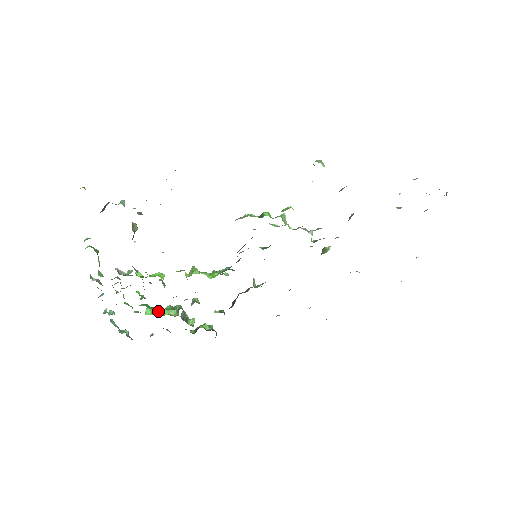
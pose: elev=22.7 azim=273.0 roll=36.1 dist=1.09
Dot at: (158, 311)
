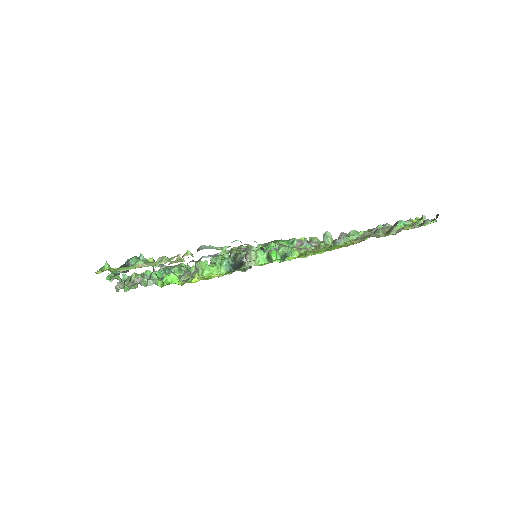
Dot at: occluded
